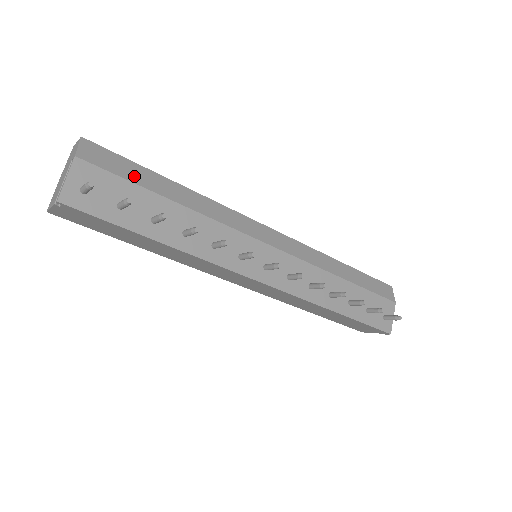
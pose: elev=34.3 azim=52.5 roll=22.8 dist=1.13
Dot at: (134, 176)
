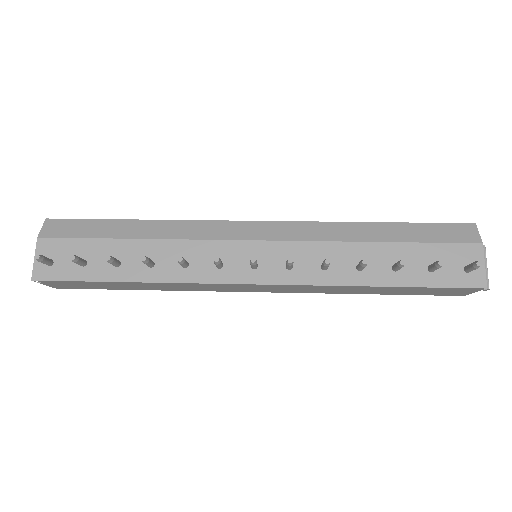
Dot at: (92, 232)
